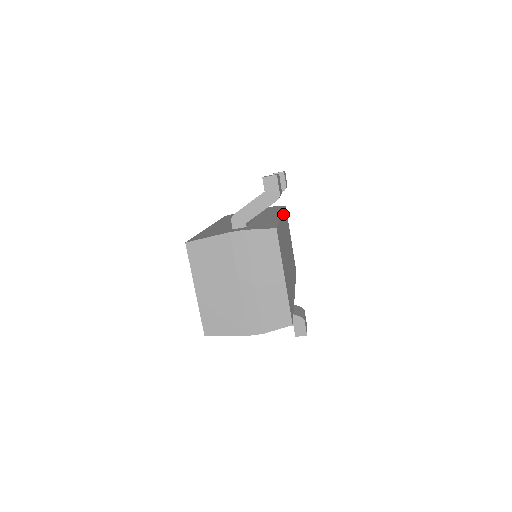
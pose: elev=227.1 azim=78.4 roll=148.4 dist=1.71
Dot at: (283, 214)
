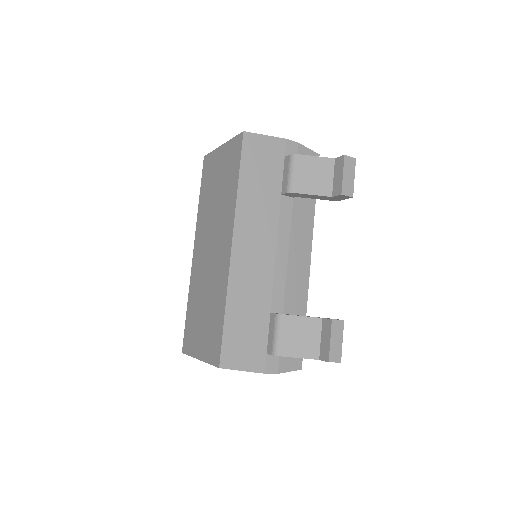
Dot at: (312, 233)
